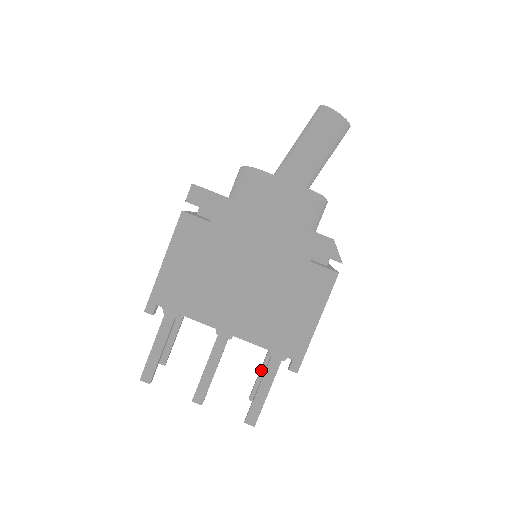
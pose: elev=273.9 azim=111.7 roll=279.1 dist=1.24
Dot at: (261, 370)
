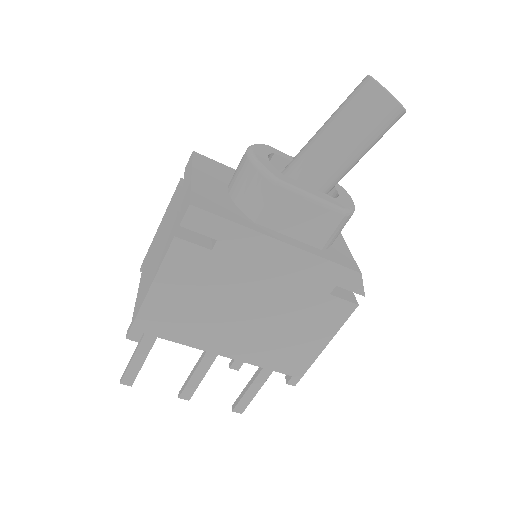
Dot at: occluded
